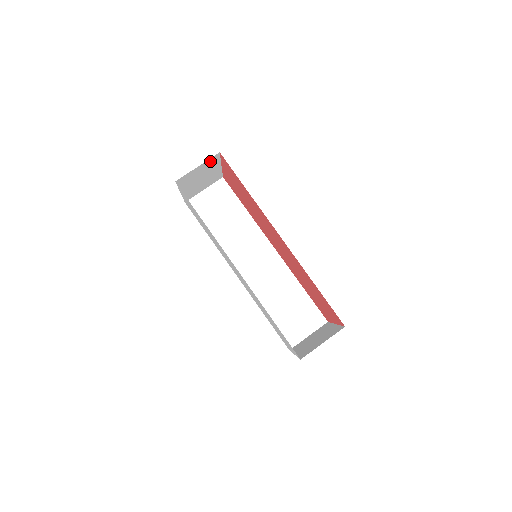
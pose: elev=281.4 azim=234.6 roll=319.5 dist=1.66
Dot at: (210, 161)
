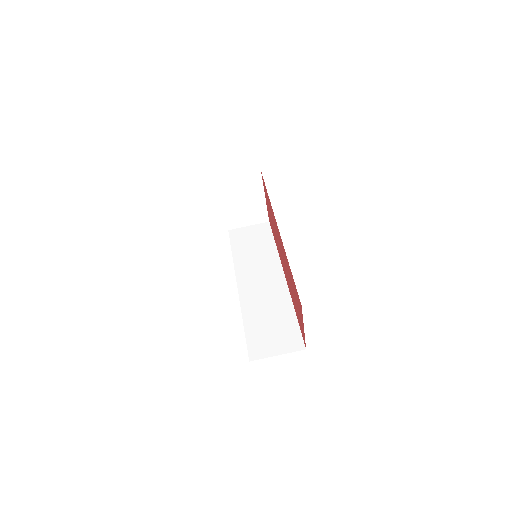
Dot at: (252, 178)
